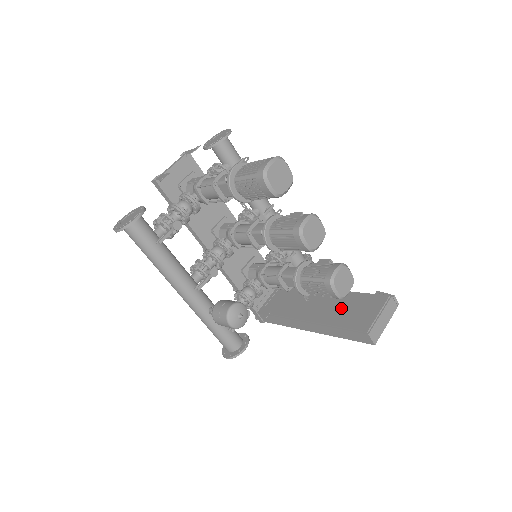
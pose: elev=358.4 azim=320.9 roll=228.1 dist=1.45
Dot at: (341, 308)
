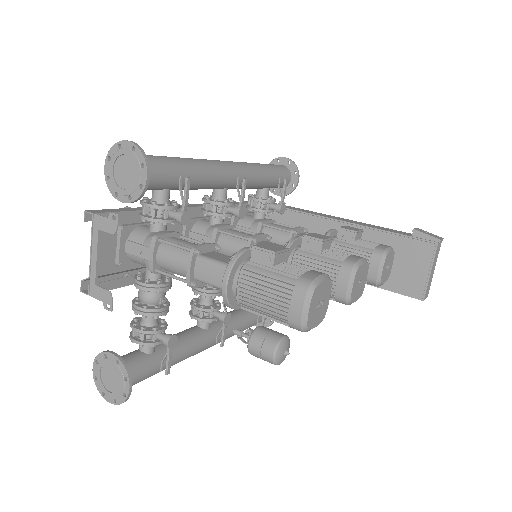
Dot at: occluded
